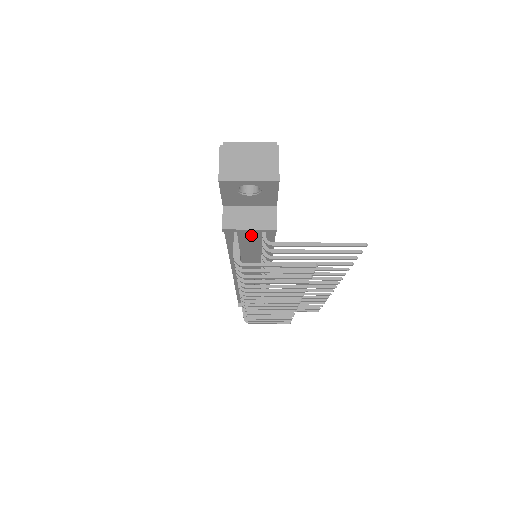
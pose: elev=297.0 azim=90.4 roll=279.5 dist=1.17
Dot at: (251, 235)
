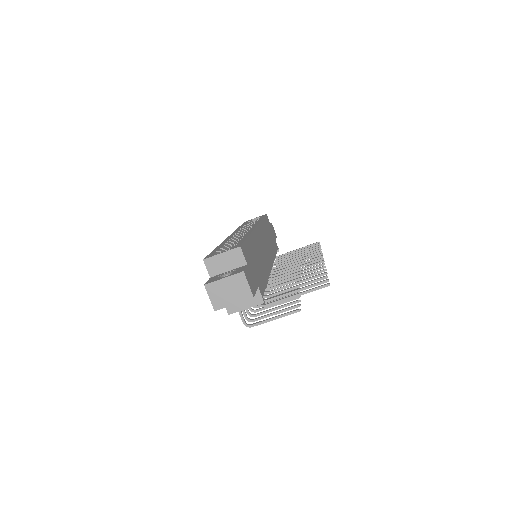
Dot at: occluded
